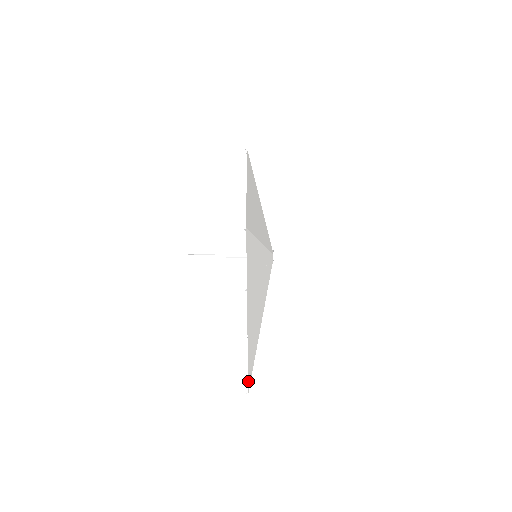
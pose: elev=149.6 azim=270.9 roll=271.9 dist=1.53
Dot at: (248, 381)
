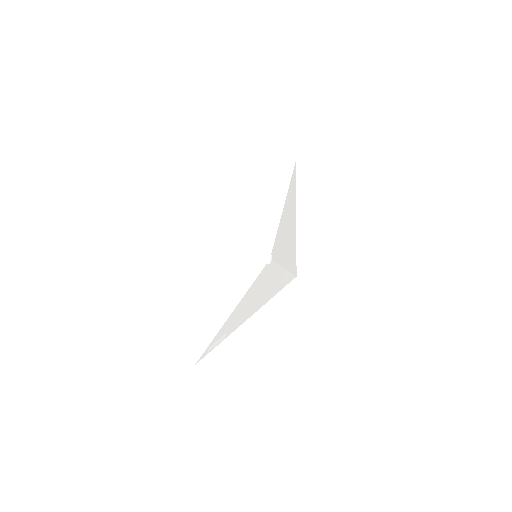
Dot at: (194, 353)
